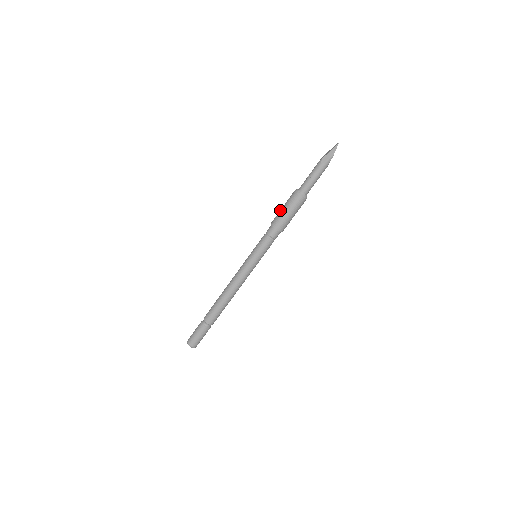
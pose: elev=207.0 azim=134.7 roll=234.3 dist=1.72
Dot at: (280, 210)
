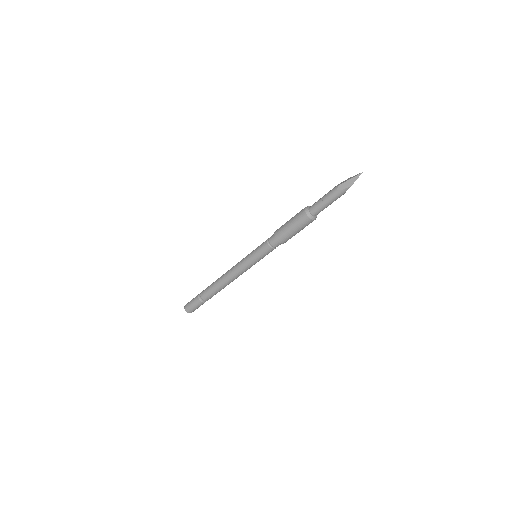
Dot at: (286, 222)
